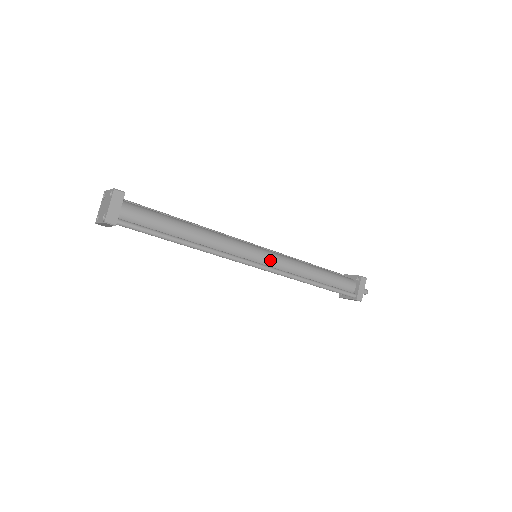
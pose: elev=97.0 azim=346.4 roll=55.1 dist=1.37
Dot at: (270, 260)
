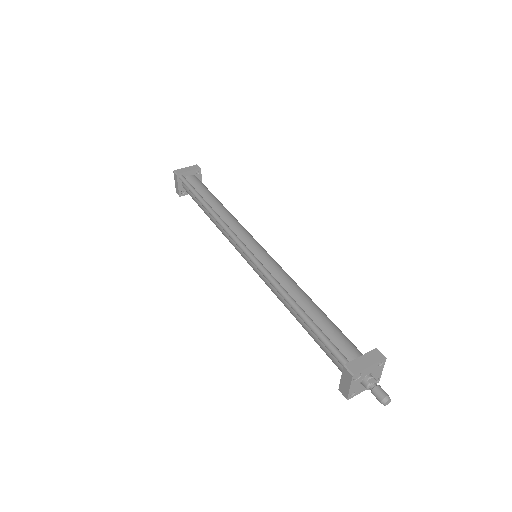
Dot at: (262, 255)
